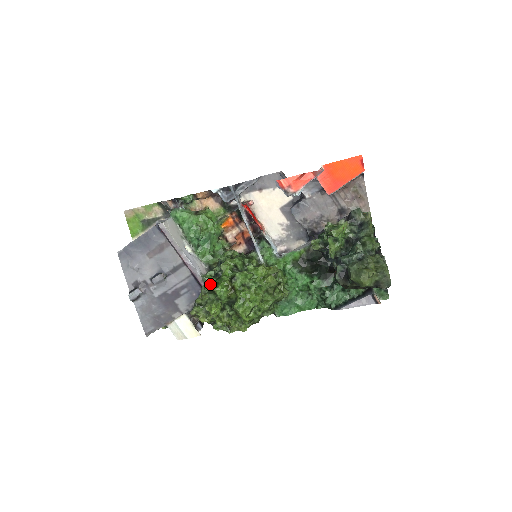
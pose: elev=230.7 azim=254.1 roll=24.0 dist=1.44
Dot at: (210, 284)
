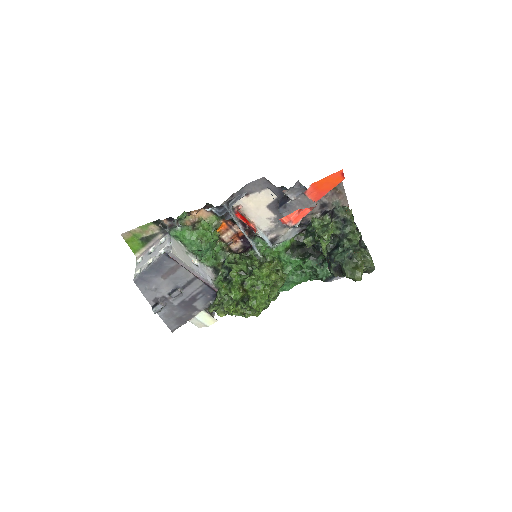
Dot at: (225, 292)
